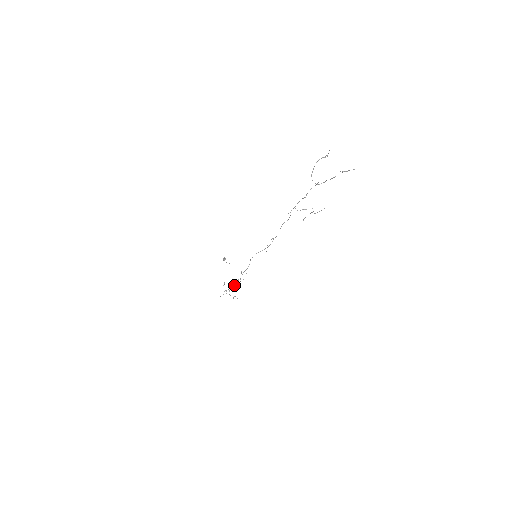
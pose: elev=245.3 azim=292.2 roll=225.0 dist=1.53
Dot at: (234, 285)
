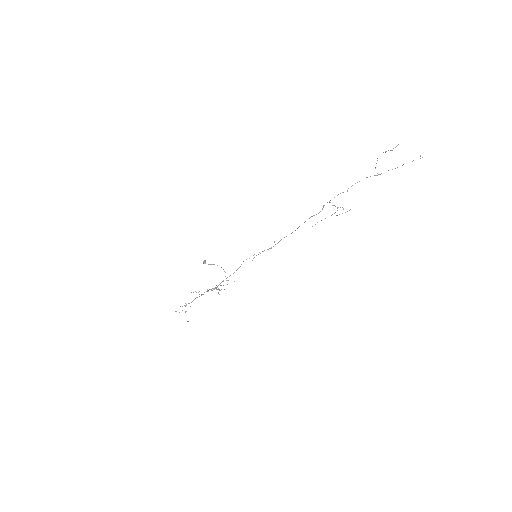
Dot at: occluded
